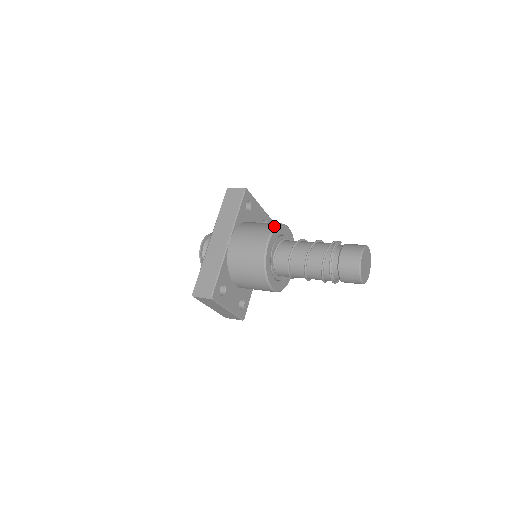
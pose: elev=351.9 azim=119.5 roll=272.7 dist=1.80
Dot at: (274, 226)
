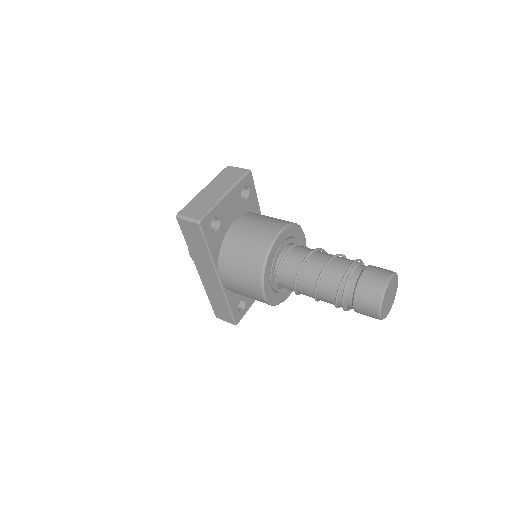
Dot at: (261, 269)
